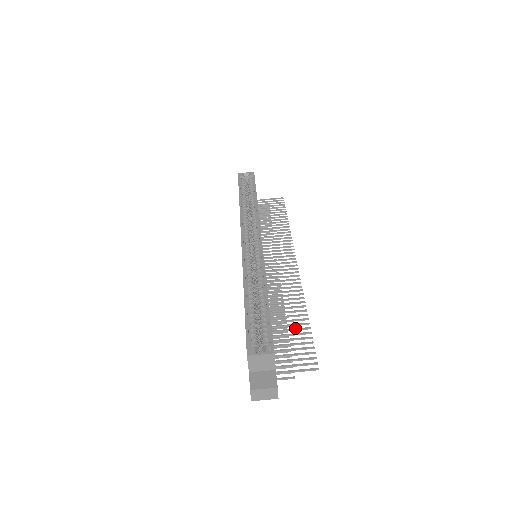
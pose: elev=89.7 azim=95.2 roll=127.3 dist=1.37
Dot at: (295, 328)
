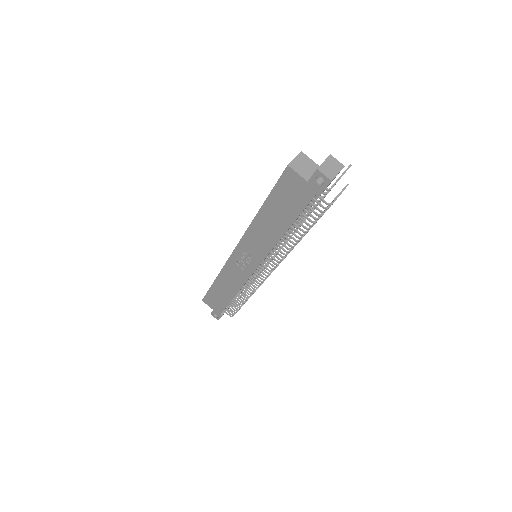
Dot at: occluded
